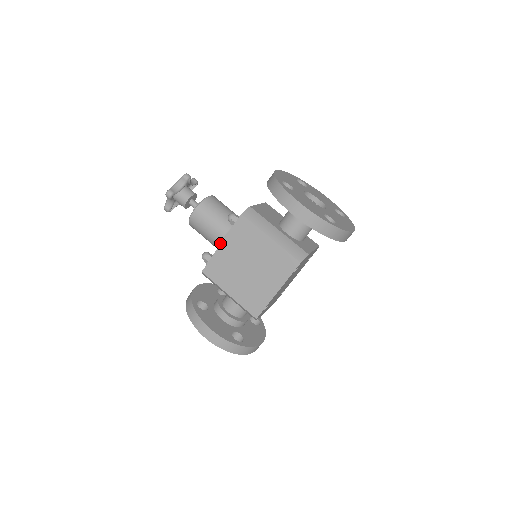
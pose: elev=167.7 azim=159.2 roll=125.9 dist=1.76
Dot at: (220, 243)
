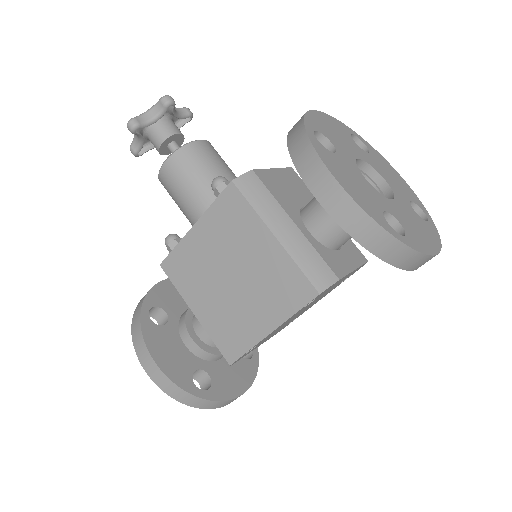
Dot at: occluded
